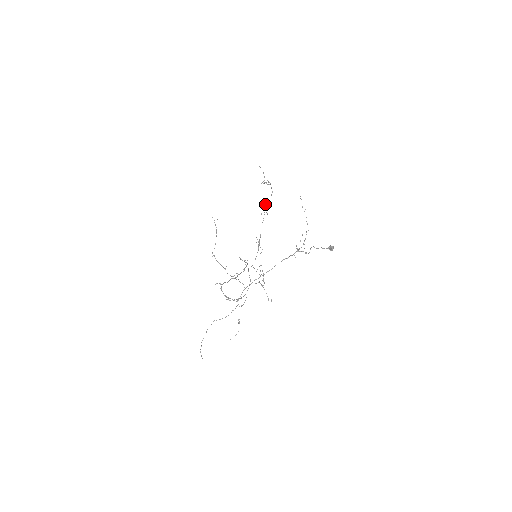
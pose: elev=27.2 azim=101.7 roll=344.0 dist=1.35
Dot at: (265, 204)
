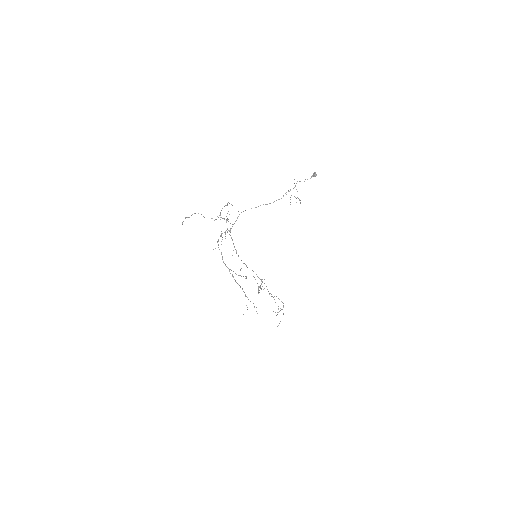
Dot at: (274, 296)
